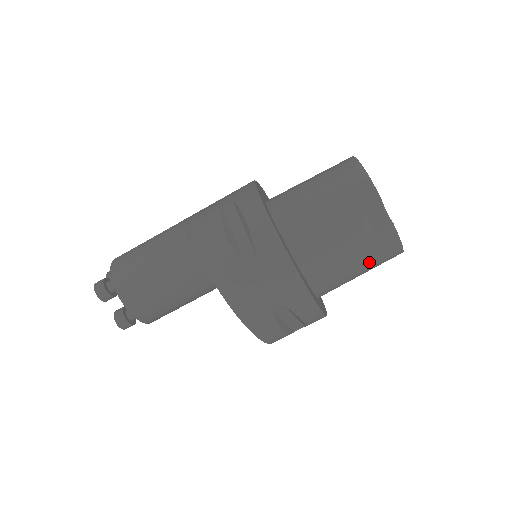
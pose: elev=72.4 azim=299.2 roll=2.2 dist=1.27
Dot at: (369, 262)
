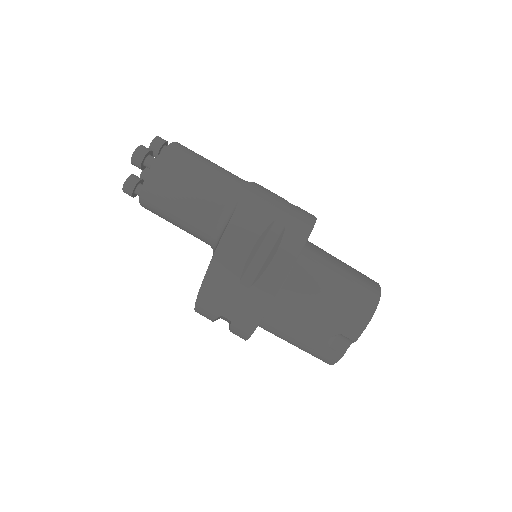
Dot at: (305, 350)
